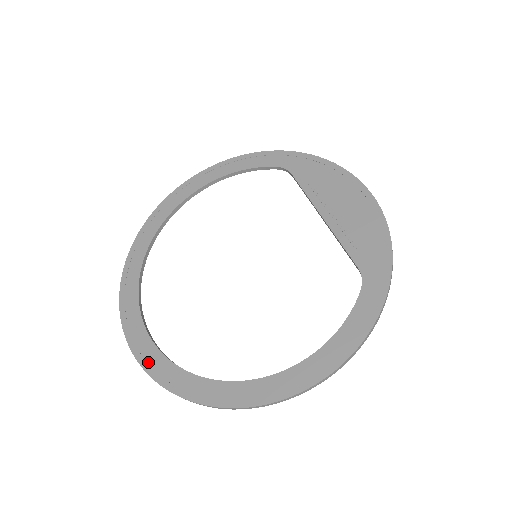
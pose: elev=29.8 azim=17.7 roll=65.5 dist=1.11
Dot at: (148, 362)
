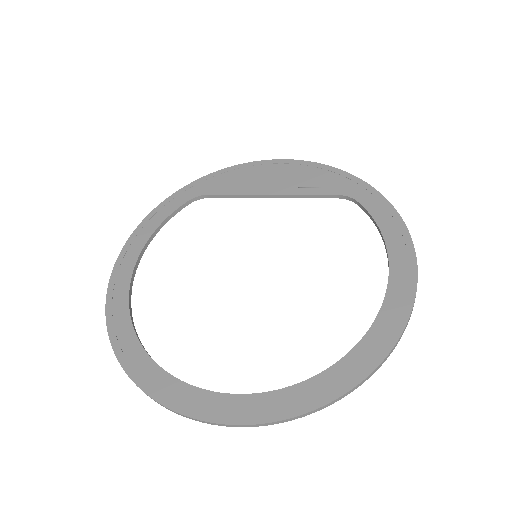
Dot at: (278, 410)
